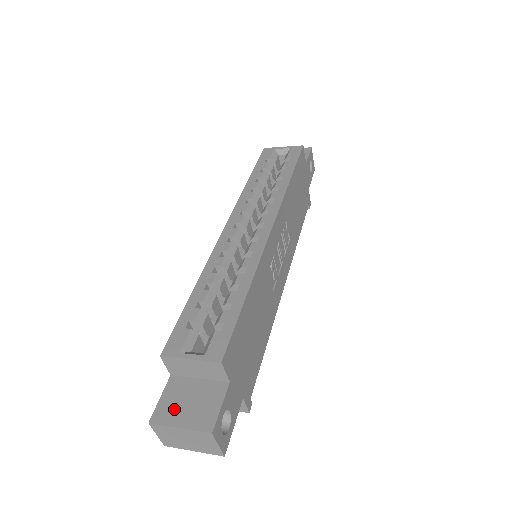
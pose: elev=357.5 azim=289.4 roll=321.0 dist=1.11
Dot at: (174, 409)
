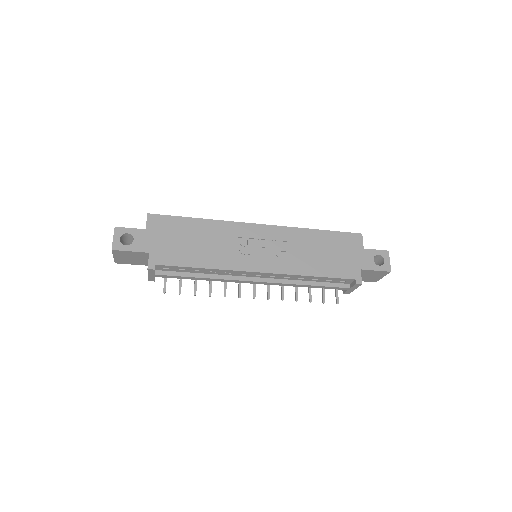
Dot at: occluded
